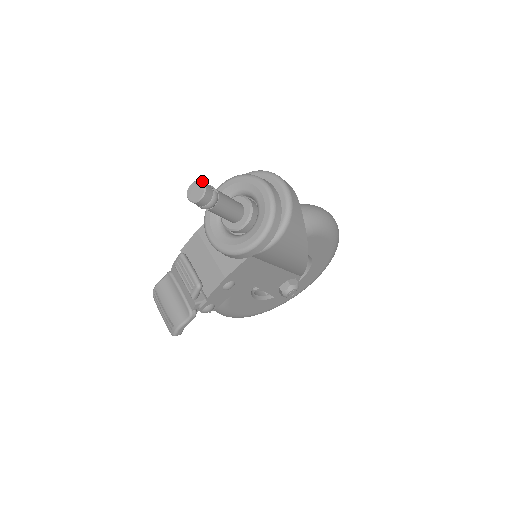
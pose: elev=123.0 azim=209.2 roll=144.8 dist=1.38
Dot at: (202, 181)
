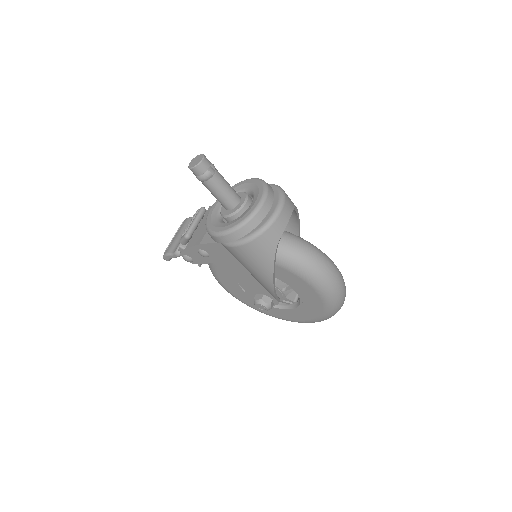
Dot at: (204, 157)
